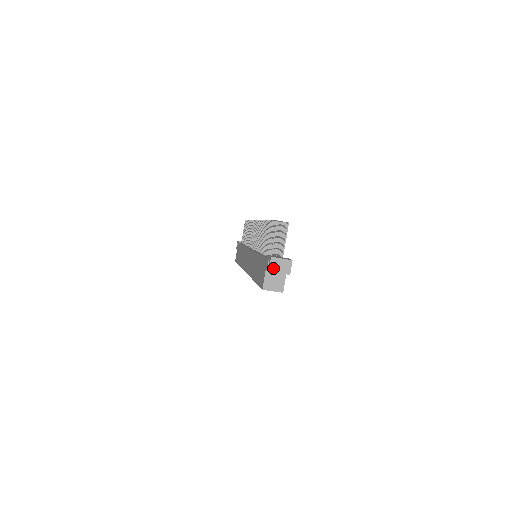
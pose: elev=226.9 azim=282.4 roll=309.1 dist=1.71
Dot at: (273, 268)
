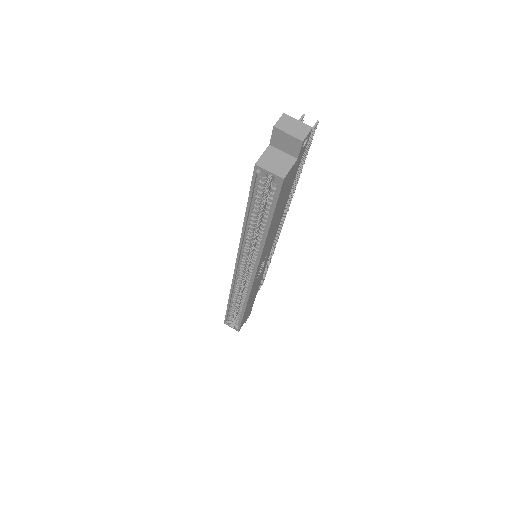
Dot at: (281, 125)
